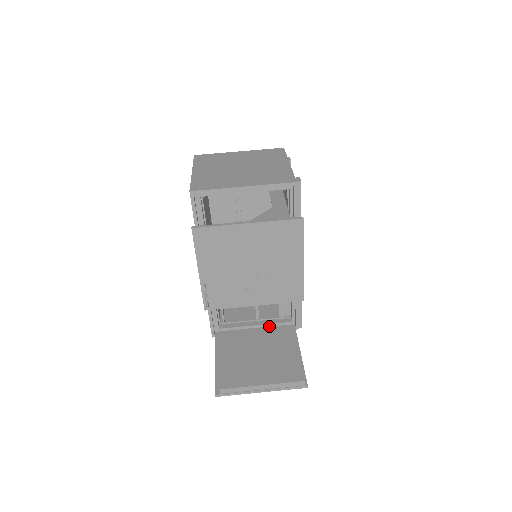
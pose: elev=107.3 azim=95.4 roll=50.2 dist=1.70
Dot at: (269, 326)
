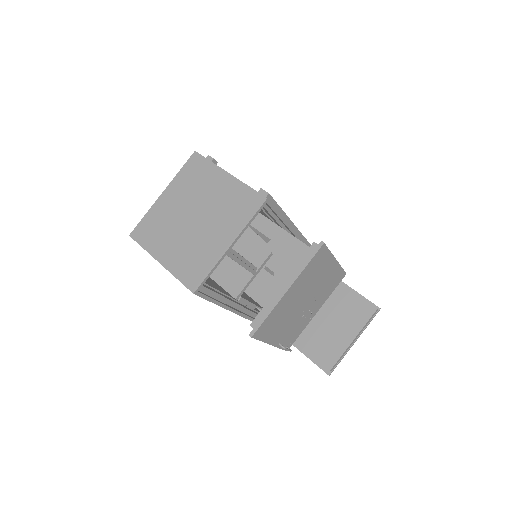
Dot at: occluded
